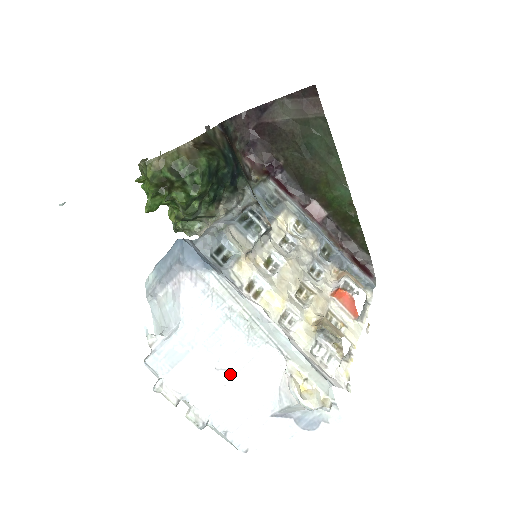
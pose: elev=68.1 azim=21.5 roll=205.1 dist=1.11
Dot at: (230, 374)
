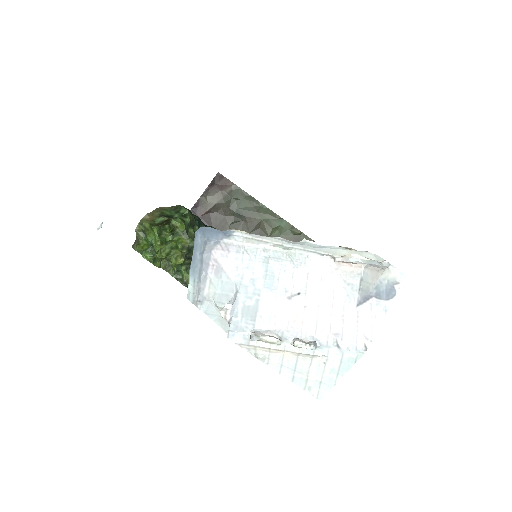
Dot at: (301, 296)
